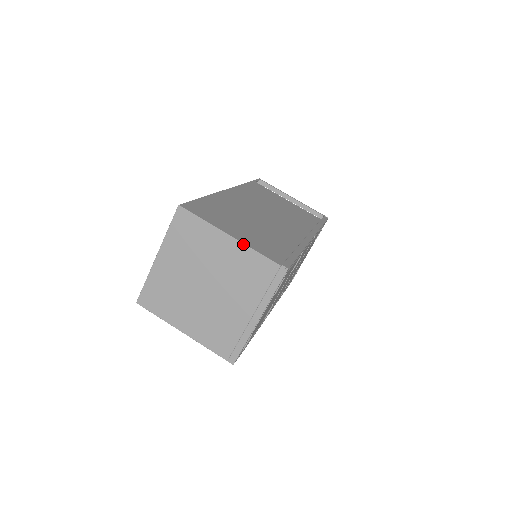
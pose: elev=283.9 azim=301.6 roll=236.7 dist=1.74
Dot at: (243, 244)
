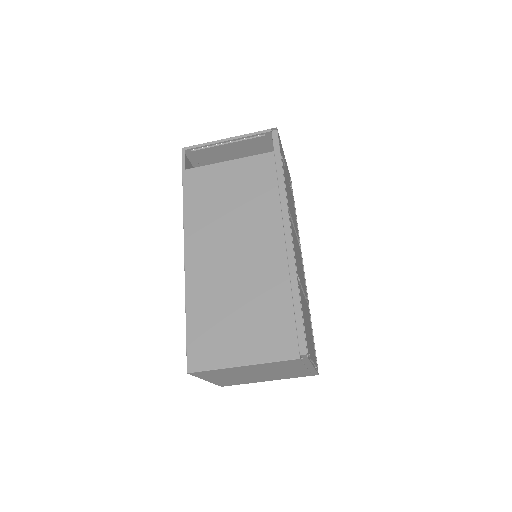
Dot at: (259, 364)
